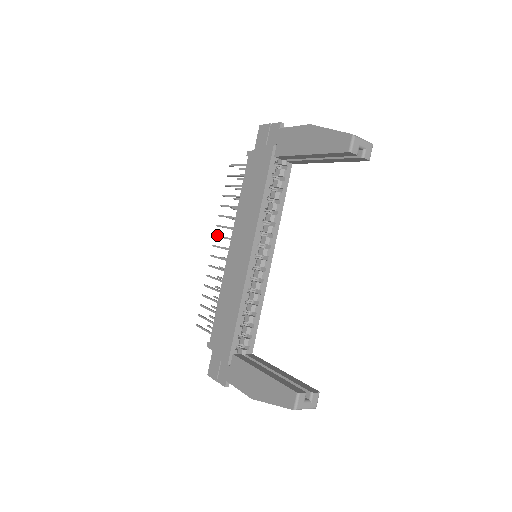
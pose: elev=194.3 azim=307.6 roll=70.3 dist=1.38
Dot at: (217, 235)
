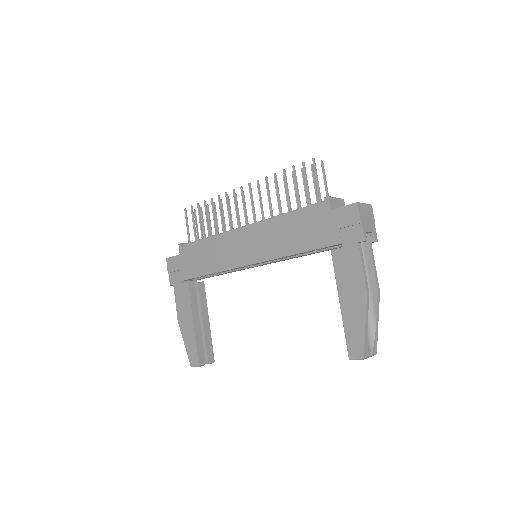
Dot at: (250, 189)
